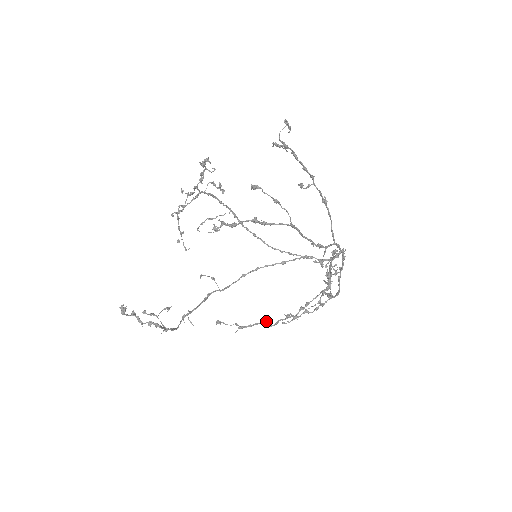
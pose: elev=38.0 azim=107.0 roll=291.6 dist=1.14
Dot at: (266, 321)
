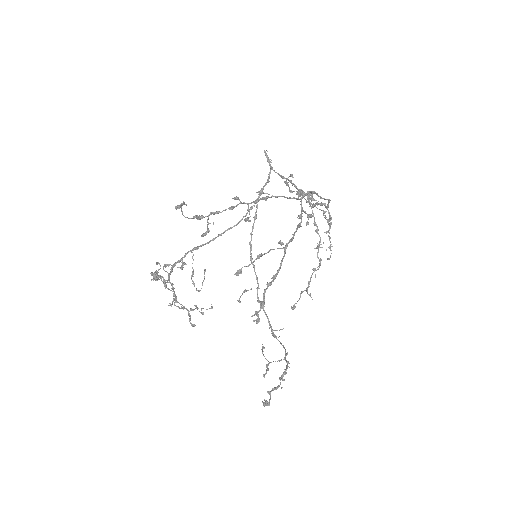
Dot at: occluded
